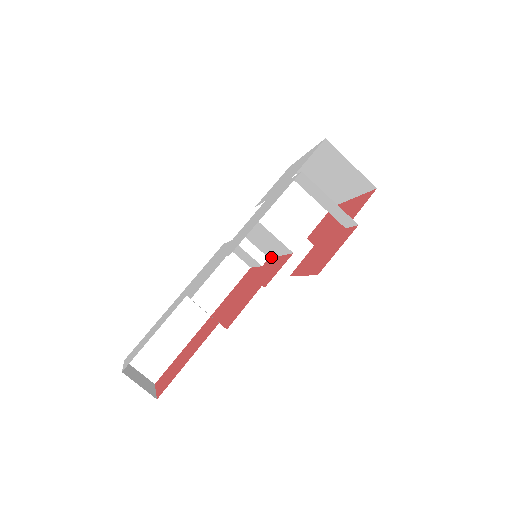
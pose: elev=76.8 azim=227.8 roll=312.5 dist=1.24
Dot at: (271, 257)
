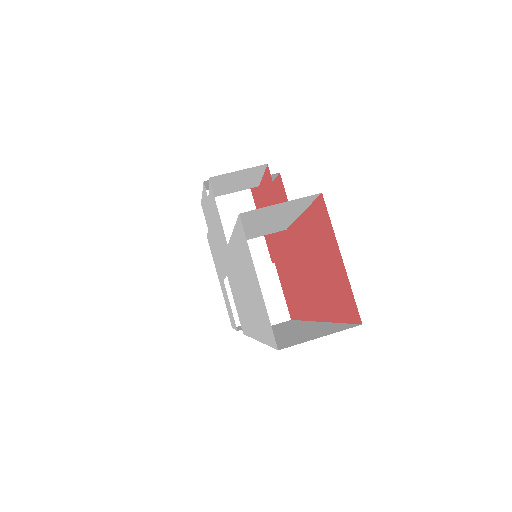
Dot at: (268, 253)
